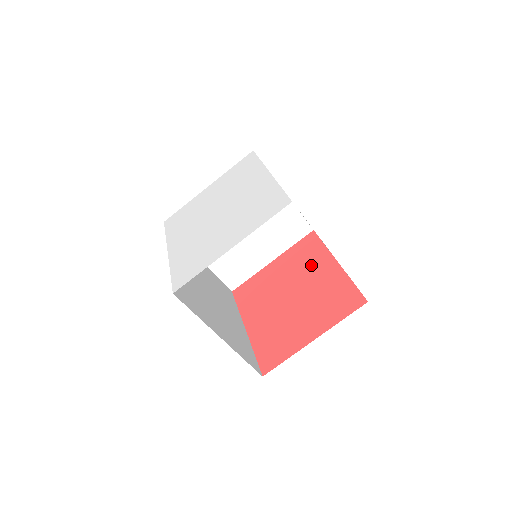
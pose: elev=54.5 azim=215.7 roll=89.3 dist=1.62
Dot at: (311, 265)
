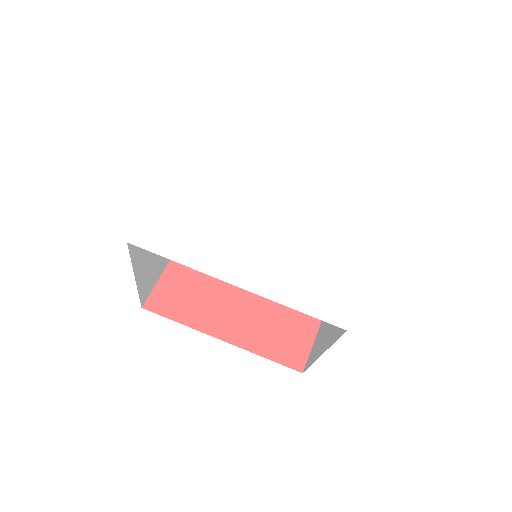
Dot at: occluded
